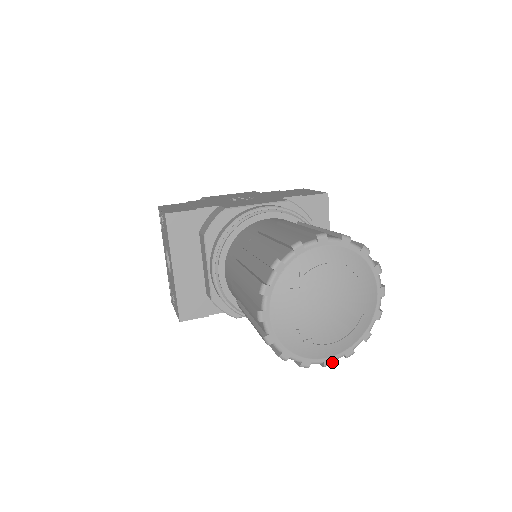
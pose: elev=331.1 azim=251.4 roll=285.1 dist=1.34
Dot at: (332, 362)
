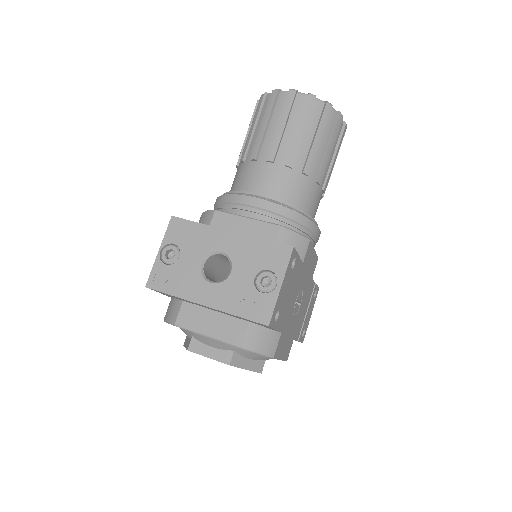
Dot at: occluded
